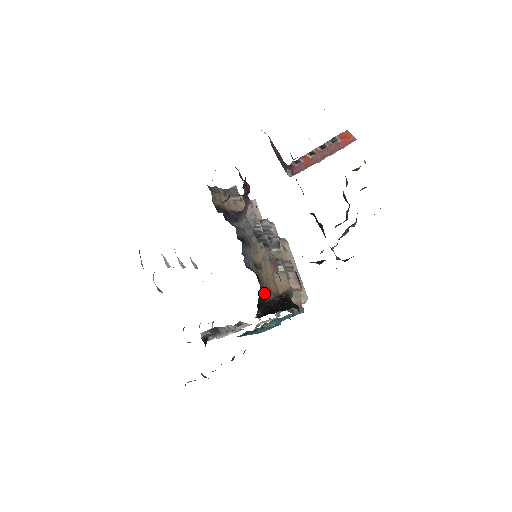
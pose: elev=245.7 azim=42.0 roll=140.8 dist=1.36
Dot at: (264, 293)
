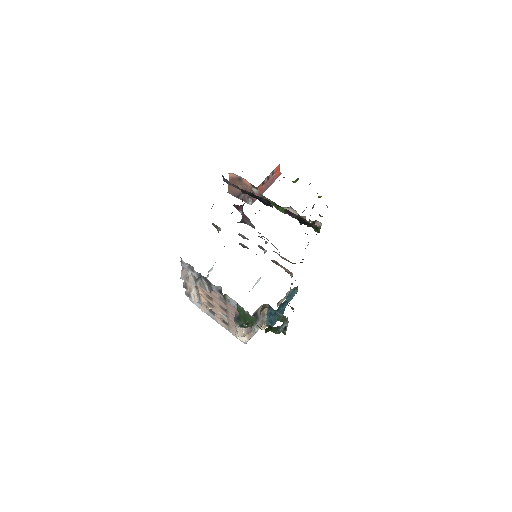
Dot at: occluded
